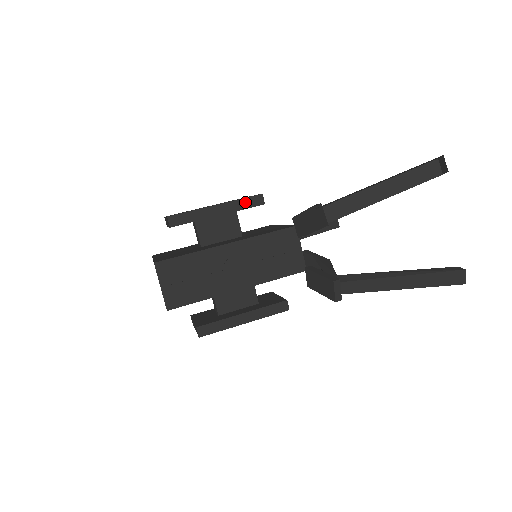
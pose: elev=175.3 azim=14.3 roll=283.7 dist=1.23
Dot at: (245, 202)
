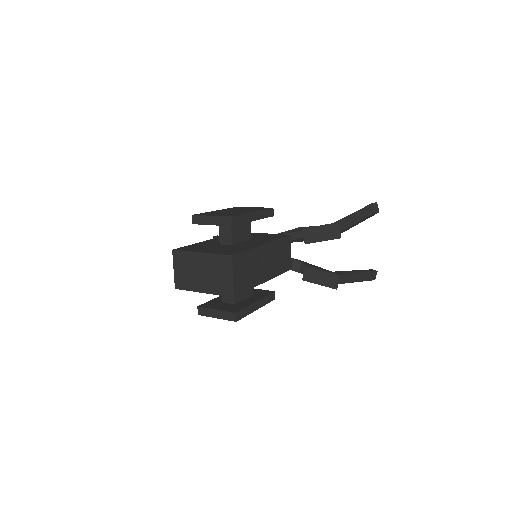
Dot at: (266, 213)
